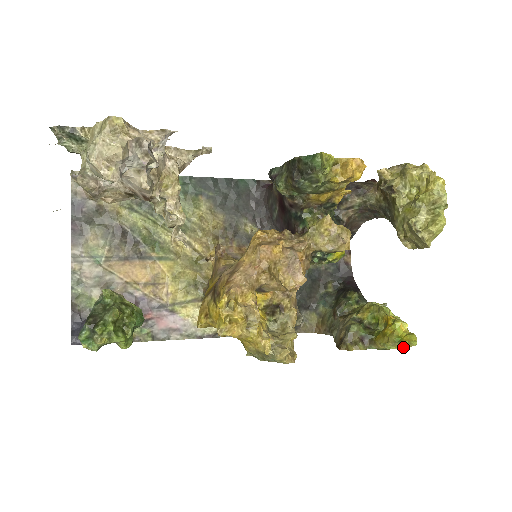
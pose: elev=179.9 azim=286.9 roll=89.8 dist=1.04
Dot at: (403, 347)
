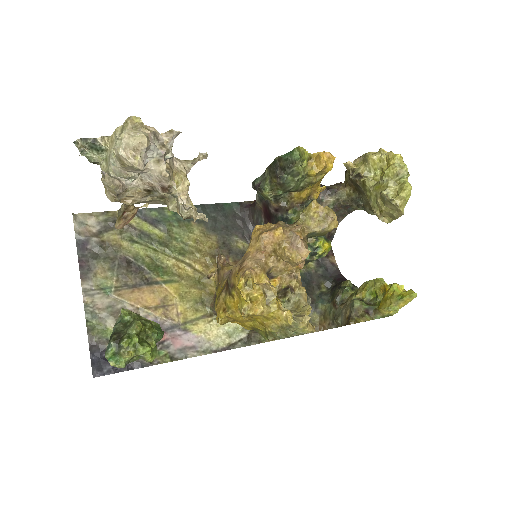
Dot at: (405, 304)
